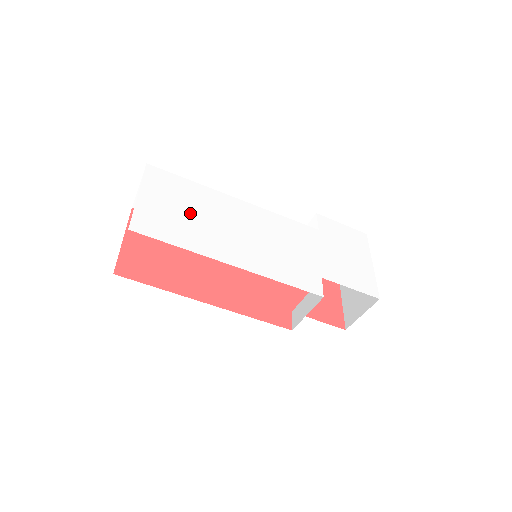
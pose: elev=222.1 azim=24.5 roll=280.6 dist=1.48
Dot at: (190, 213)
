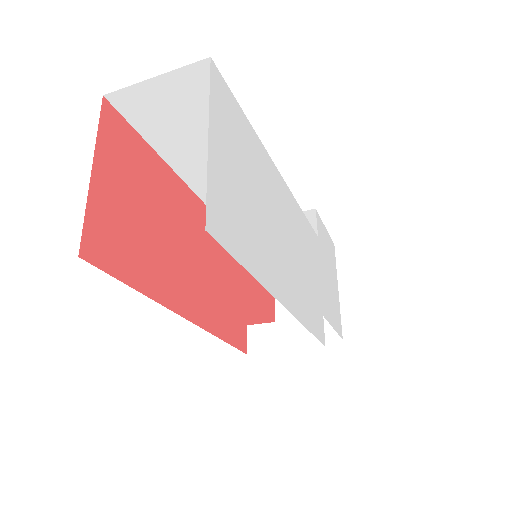
Dot at: (253, 195)
